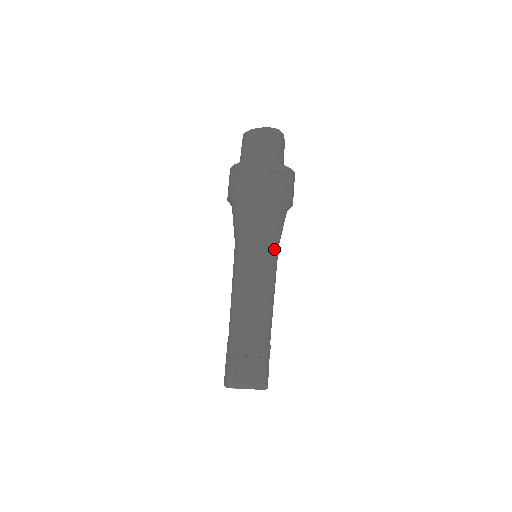
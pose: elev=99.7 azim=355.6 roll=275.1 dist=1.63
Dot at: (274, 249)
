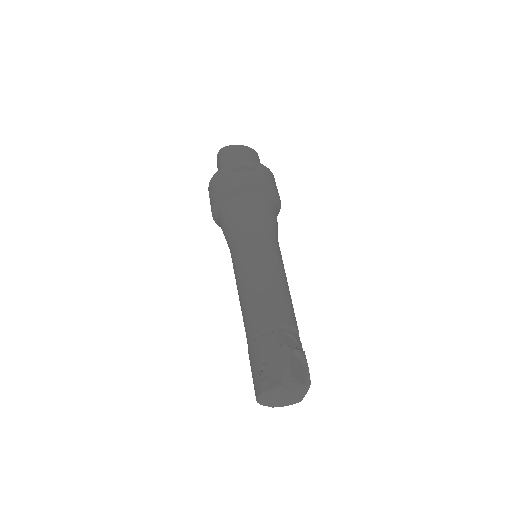
Dot at: occluded
